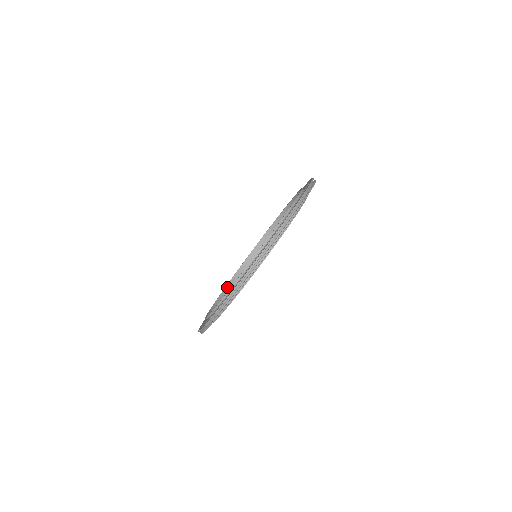
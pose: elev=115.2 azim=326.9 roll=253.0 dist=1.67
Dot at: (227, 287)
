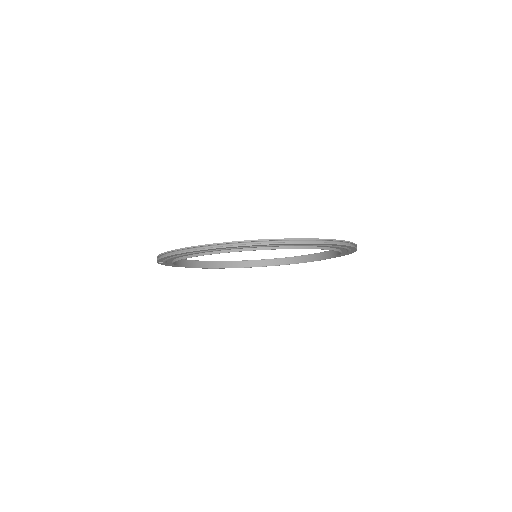
Dot at: (227, 262)
